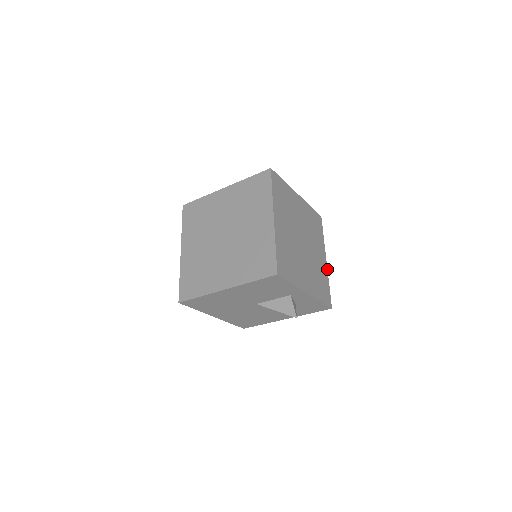
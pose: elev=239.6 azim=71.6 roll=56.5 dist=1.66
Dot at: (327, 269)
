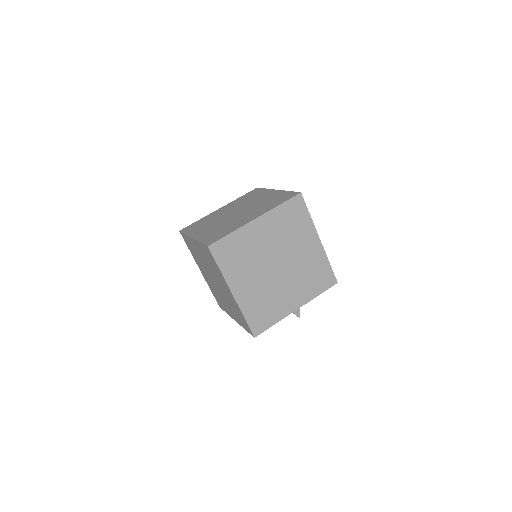
Dot at: (323, 248)
